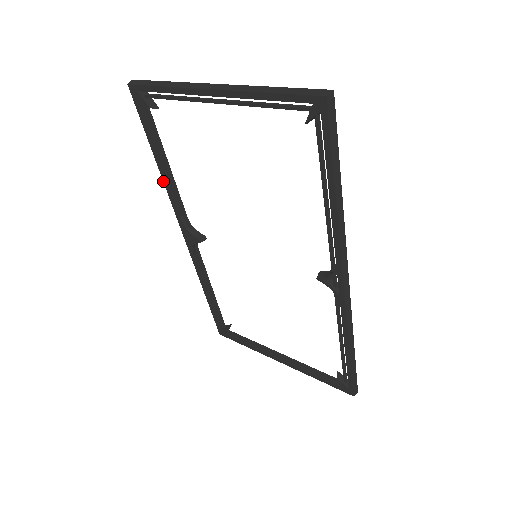
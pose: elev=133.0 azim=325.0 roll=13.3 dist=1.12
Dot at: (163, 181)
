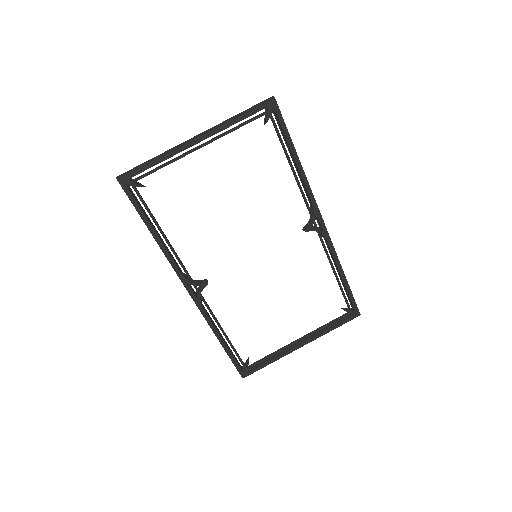
Dot at: occluded
